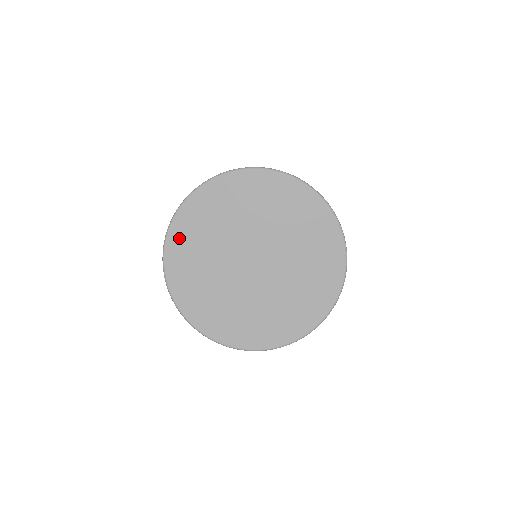
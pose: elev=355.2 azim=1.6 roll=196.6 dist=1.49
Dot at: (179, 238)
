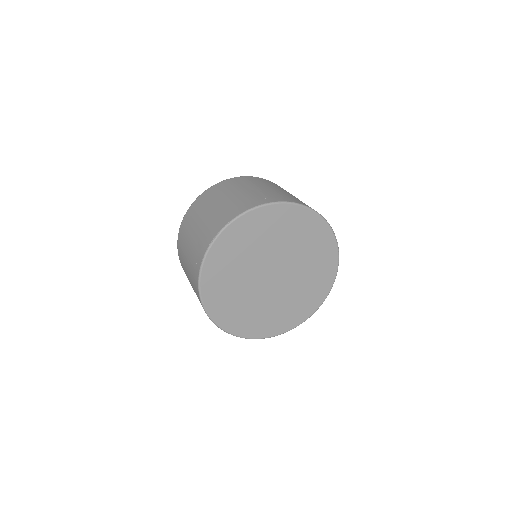
Dot at: (211, 275)
